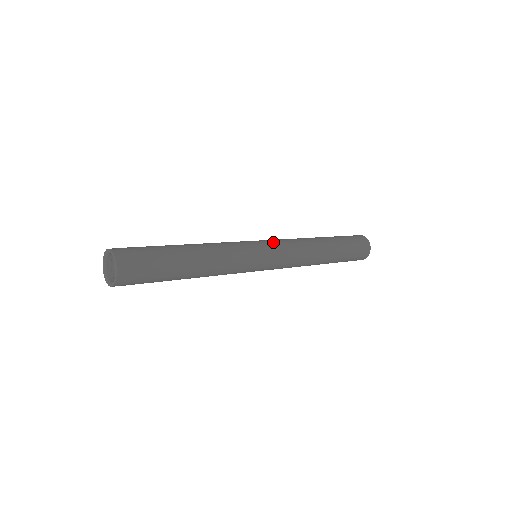
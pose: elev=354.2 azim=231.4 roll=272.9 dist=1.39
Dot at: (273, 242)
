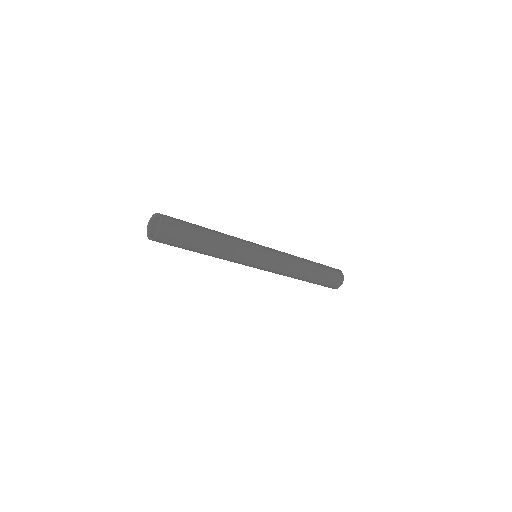
Dot at: (273, 255)
